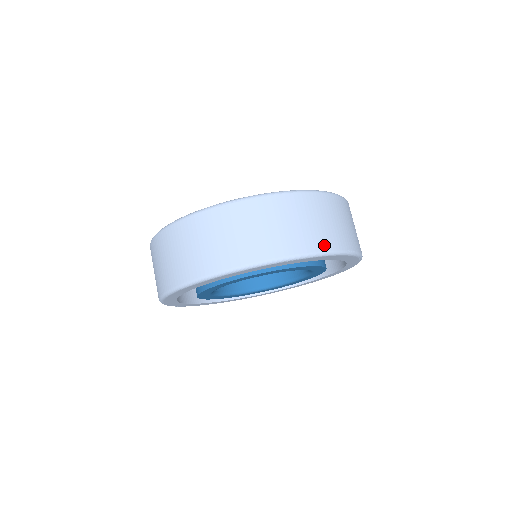
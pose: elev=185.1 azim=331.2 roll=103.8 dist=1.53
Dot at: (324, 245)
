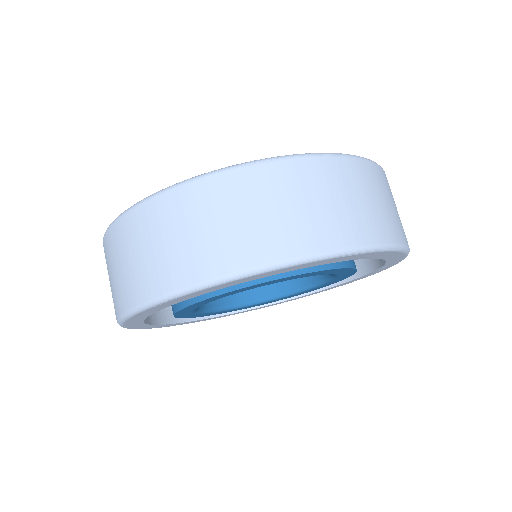
Dot at: (215, 267)
